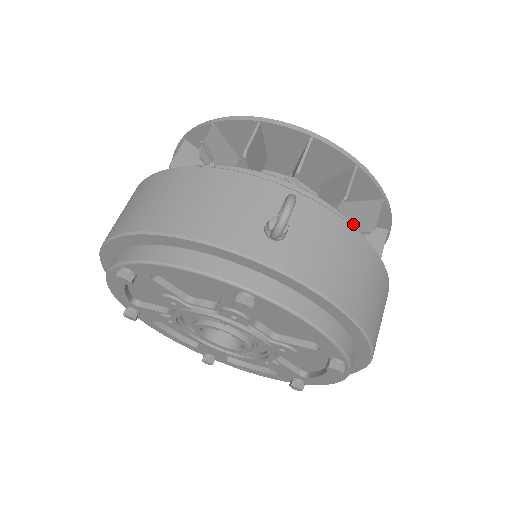
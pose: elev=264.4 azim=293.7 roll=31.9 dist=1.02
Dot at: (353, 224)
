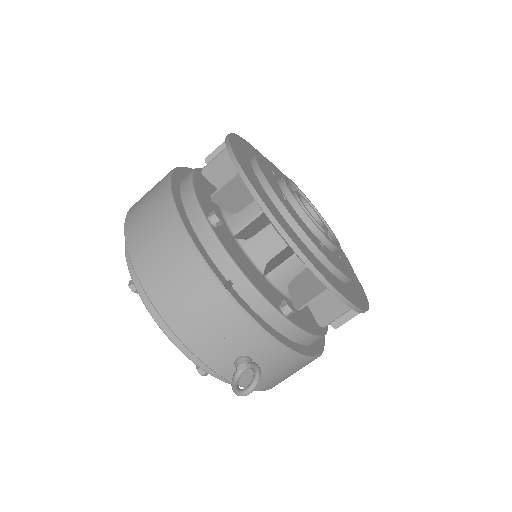
Dot at: (316, 338)
